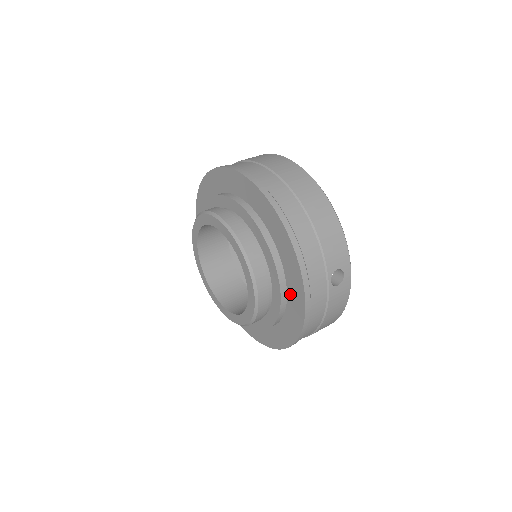
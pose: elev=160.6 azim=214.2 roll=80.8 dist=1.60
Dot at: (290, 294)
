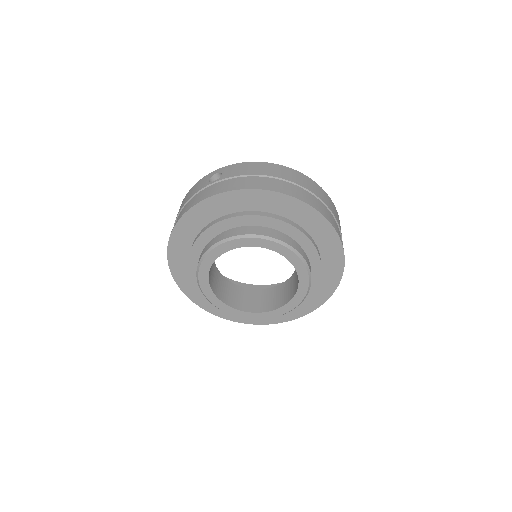
Dot at: (323, 277)
